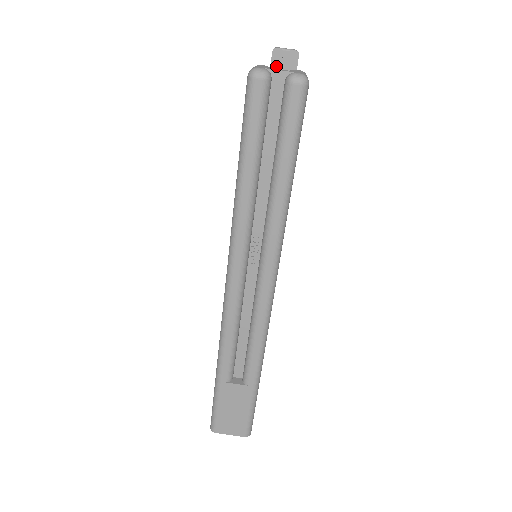
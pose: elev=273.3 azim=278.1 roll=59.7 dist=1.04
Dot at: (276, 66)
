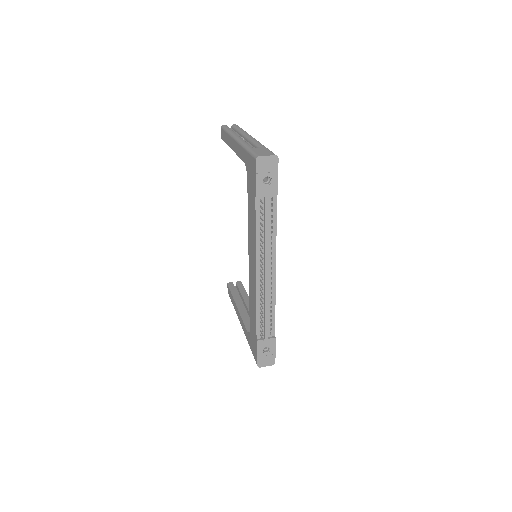
Dot at: (232, 287)
